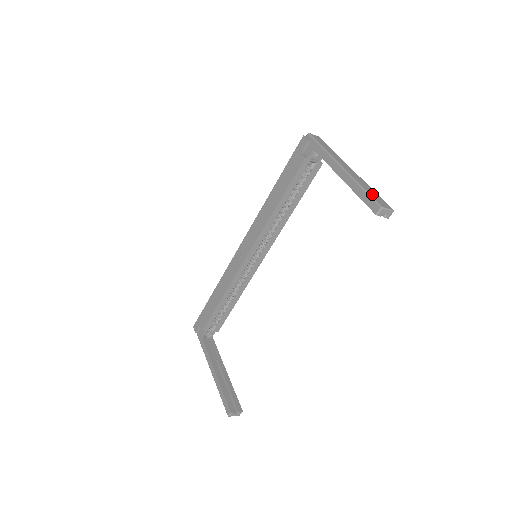
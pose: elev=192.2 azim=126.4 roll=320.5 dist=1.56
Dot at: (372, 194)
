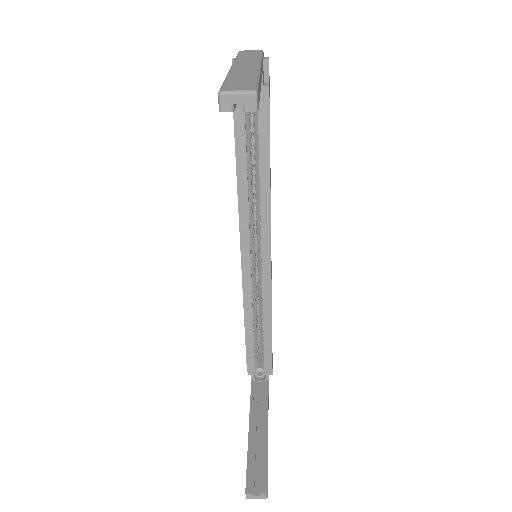
Dot at: (233, 81)
